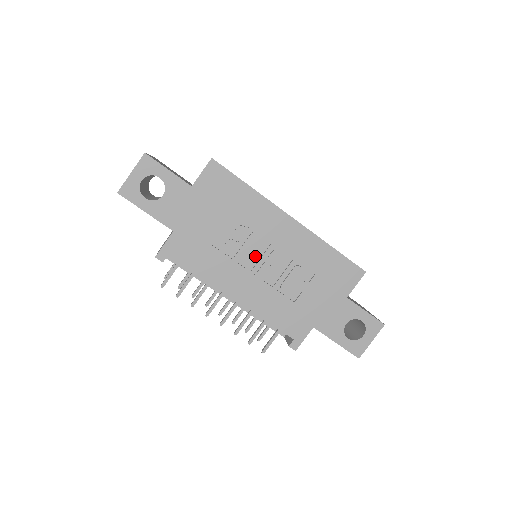
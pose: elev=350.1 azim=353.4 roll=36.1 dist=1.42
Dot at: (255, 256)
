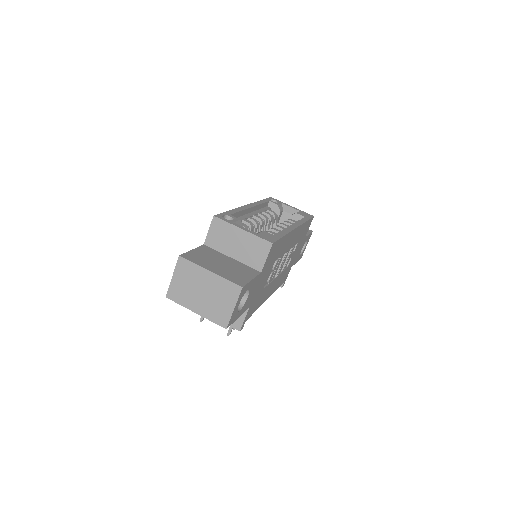
Dot at: (278, 267)
